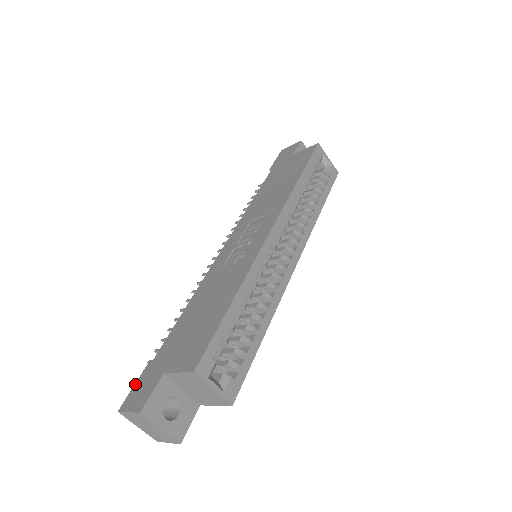
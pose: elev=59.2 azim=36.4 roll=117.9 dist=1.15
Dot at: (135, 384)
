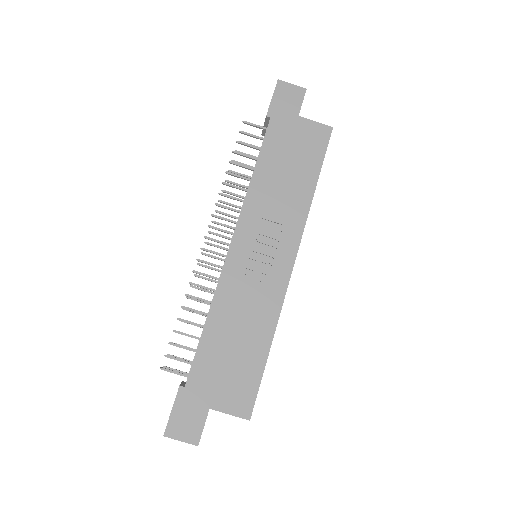
Dot at: (173, 409)
